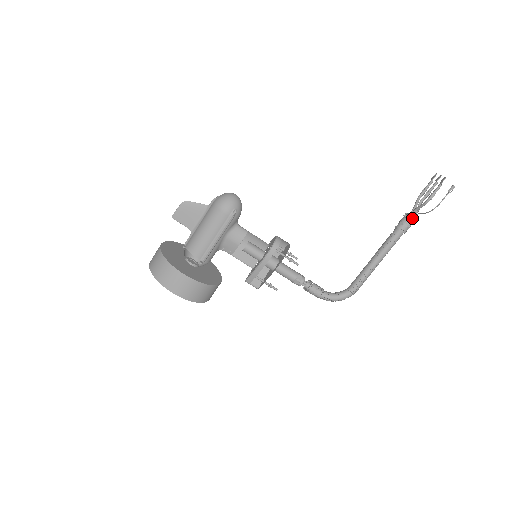
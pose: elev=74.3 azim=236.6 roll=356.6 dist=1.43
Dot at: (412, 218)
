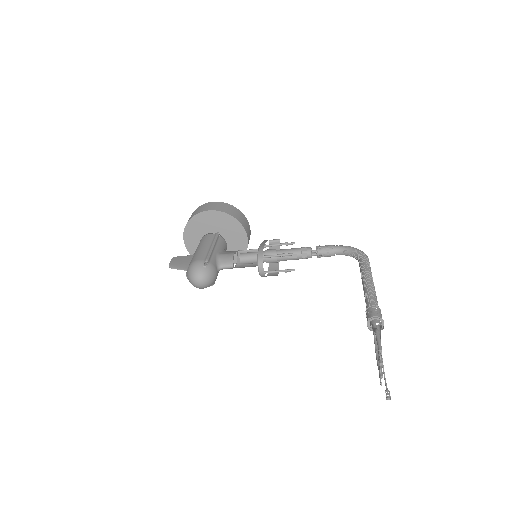
Dot at: occluded
